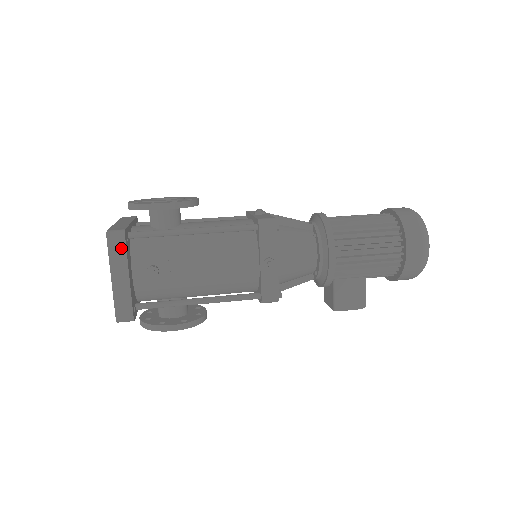
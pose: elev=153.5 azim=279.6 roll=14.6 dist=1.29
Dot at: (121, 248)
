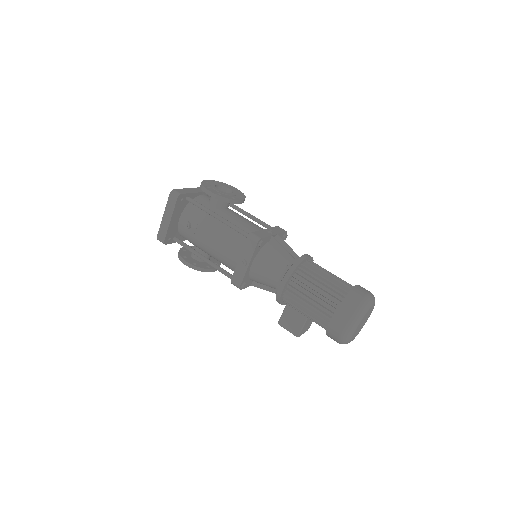
Dot at: (174, 202)
